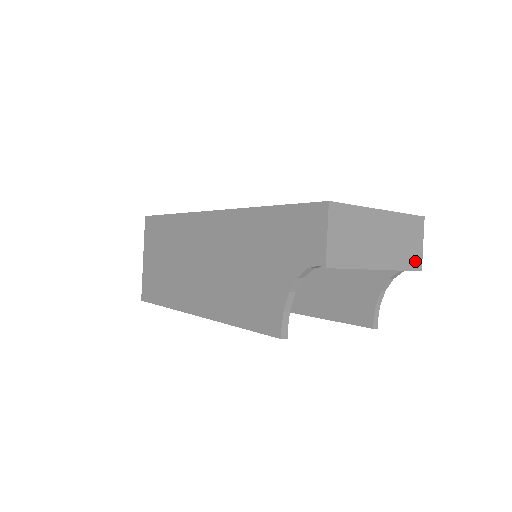
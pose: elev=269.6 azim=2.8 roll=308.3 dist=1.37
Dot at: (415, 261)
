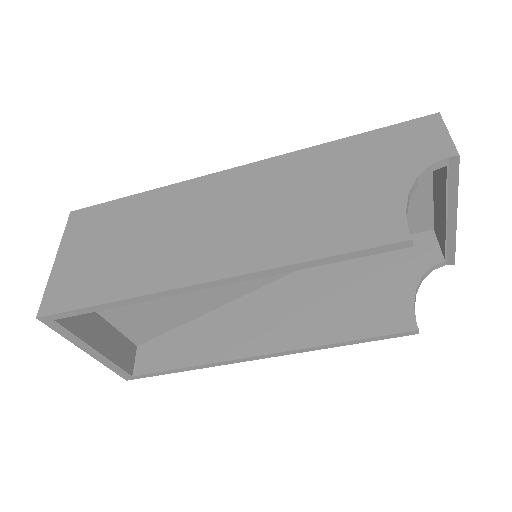
Dot at: occluded
